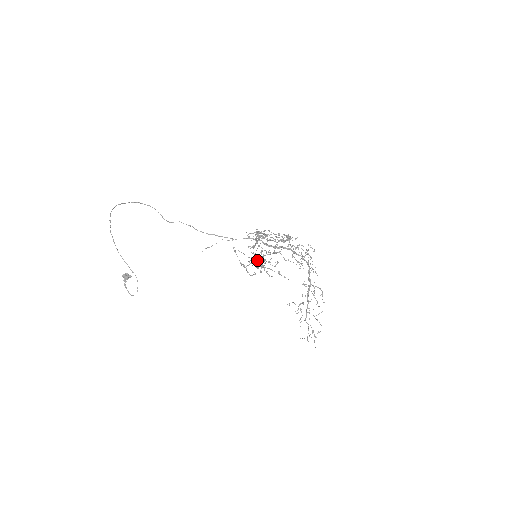
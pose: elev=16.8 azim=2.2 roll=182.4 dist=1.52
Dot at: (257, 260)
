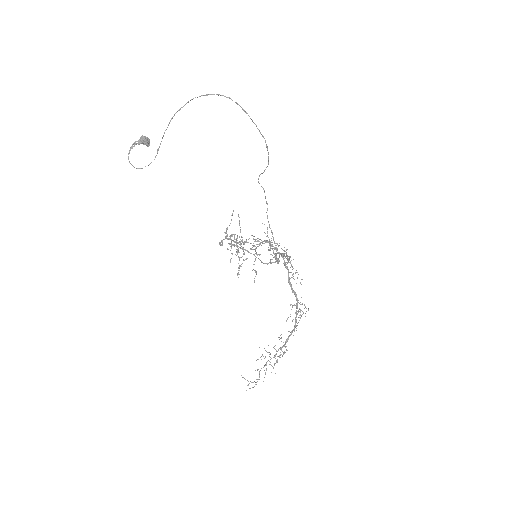
Dot at: (246, 250)
